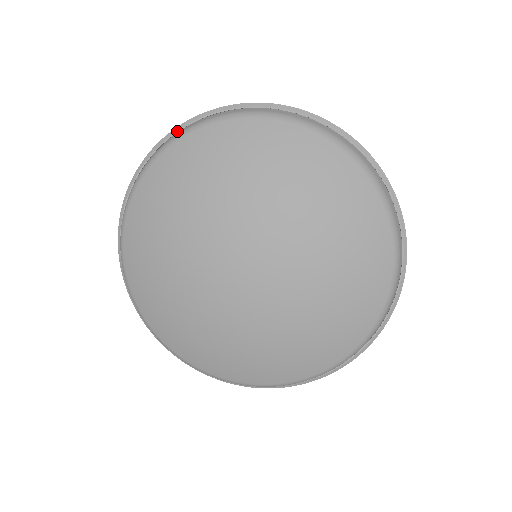
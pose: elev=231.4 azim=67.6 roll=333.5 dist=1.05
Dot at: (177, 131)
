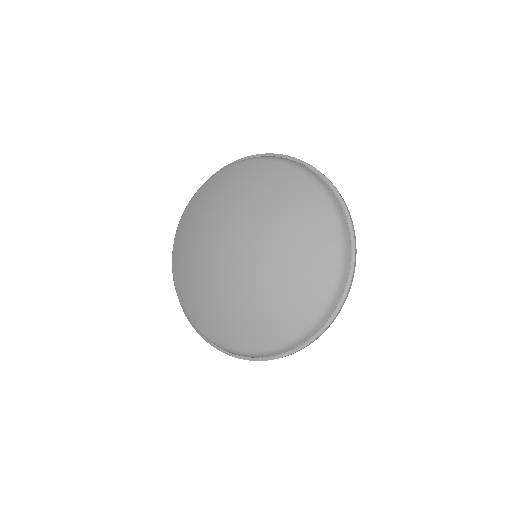
Dot at: occluded
